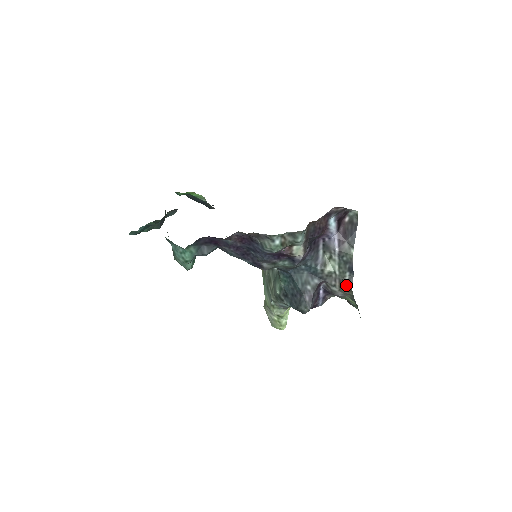
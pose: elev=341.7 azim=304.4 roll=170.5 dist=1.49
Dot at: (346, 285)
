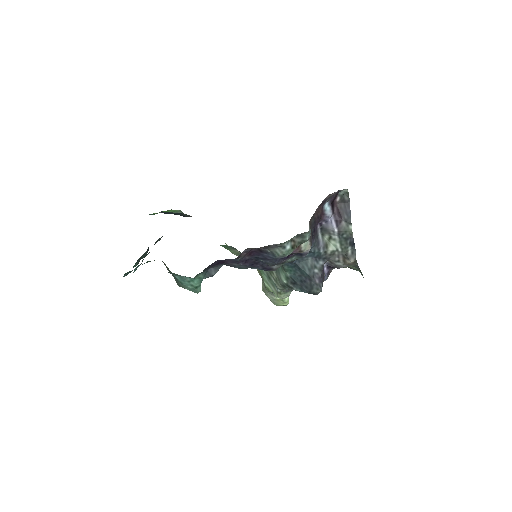
Dot at: (350, 258)
